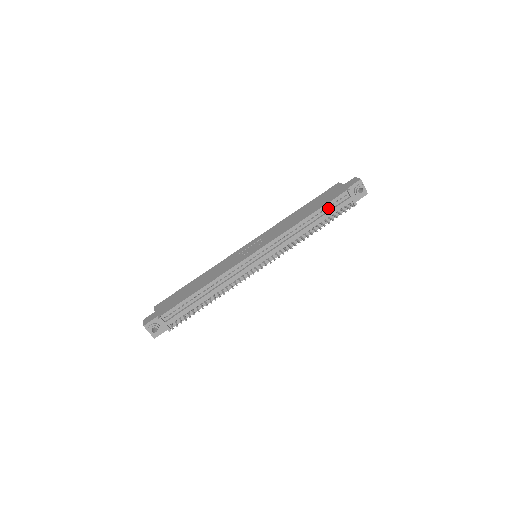
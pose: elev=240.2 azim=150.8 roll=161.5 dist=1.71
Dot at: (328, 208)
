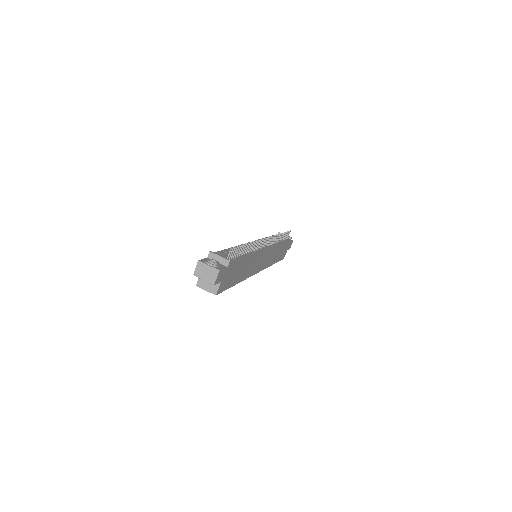
Dot at: occluded
